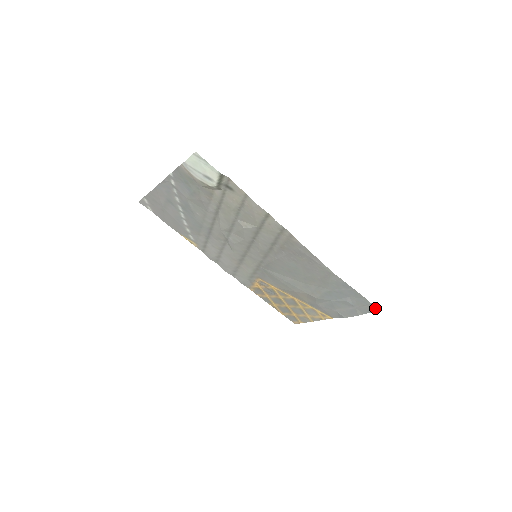
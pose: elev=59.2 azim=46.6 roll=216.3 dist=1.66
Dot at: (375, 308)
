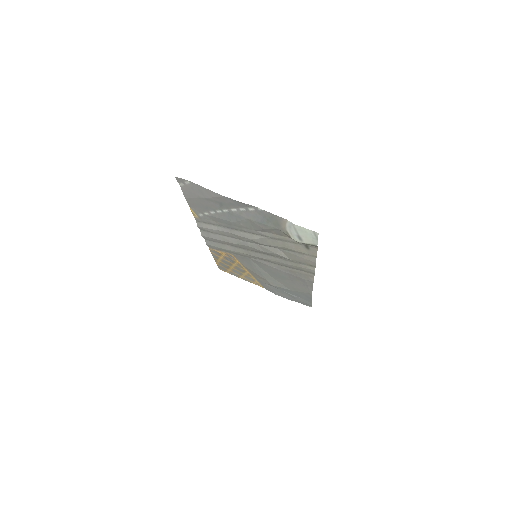
Dot at: (309, 305)
